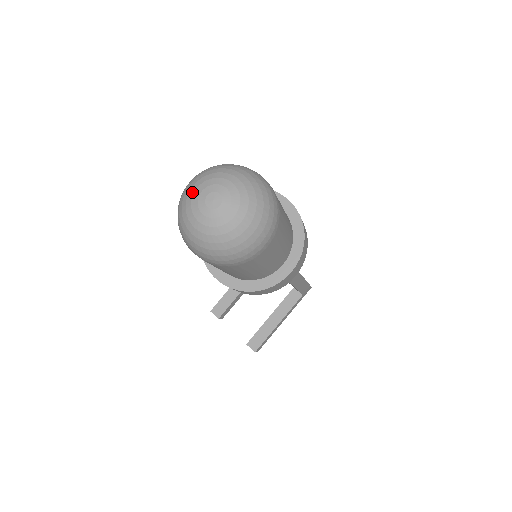
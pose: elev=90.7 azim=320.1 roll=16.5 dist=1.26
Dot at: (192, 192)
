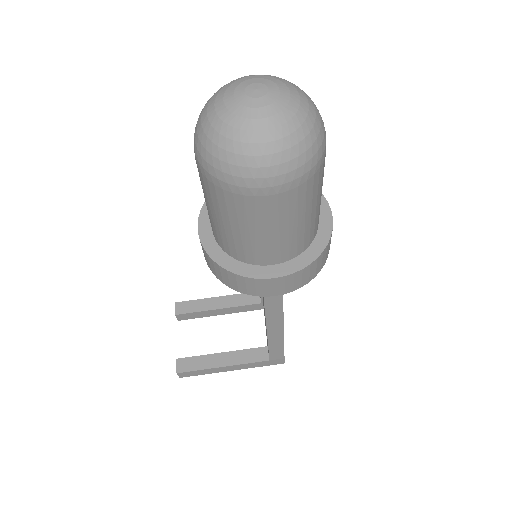
Dot at: (244, 76)
